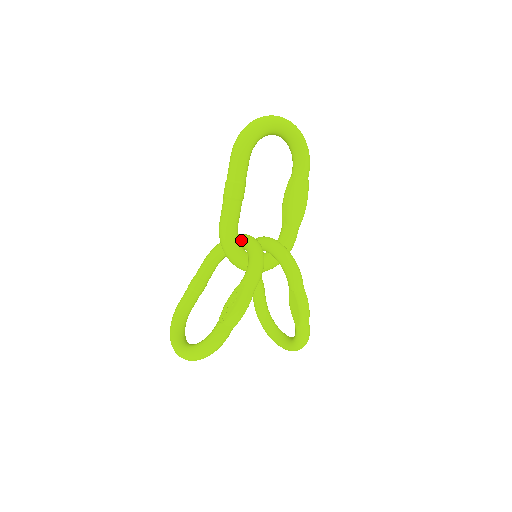
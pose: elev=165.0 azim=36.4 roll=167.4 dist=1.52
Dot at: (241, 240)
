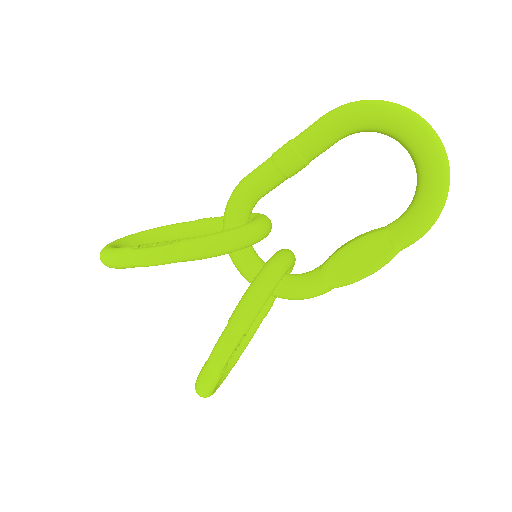
Dot at: occluded
